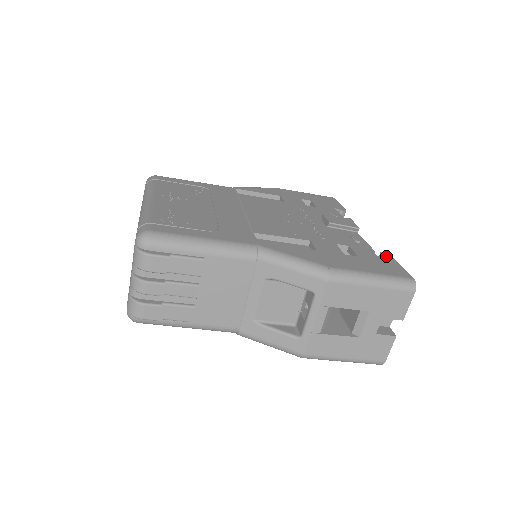
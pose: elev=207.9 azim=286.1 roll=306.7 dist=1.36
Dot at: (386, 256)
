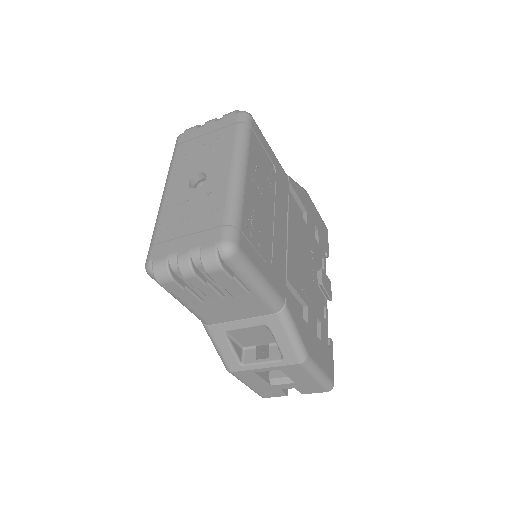
Dot at: (331, 345)
